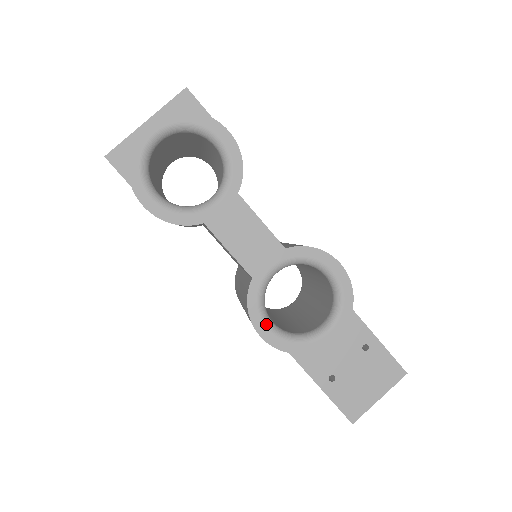
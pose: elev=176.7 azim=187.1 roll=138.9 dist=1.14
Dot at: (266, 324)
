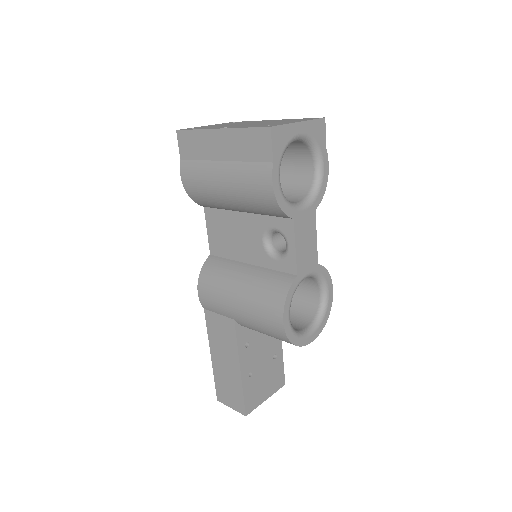
Dot at: (289, 314)
